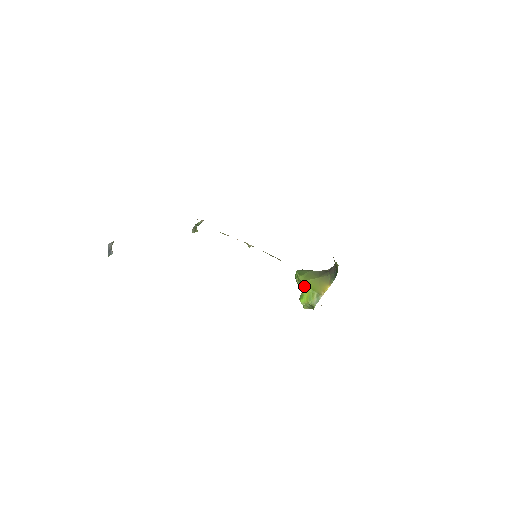
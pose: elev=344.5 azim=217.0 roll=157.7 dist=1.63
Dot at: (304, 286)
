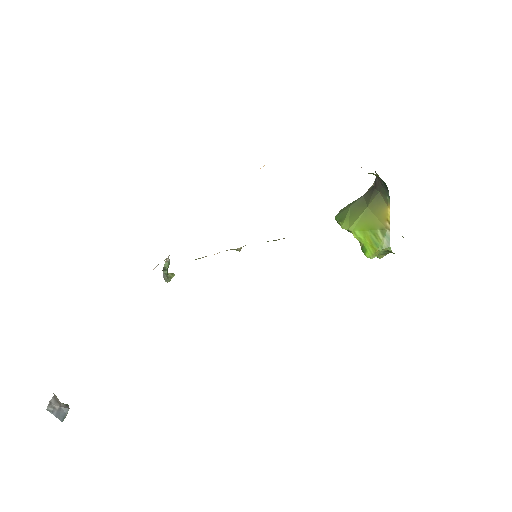
Dot at: (356, 234)
